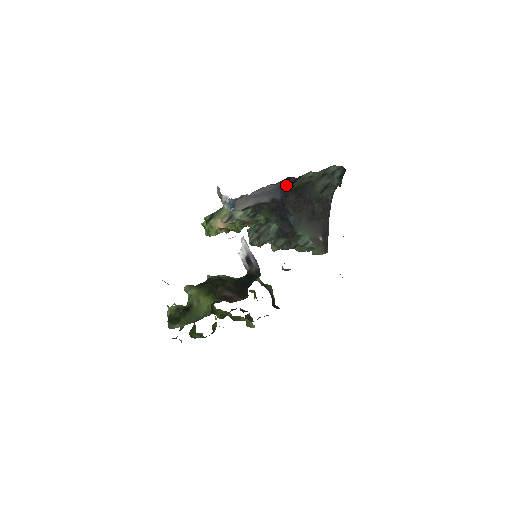
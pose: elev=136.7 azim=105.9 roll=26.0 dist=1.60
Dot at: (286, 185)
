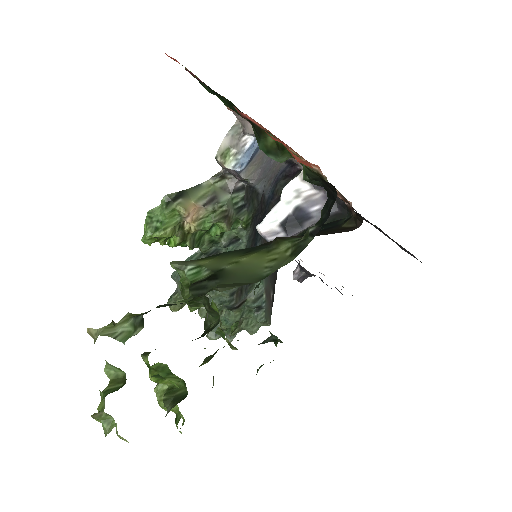
Dot at: (281, 179)
